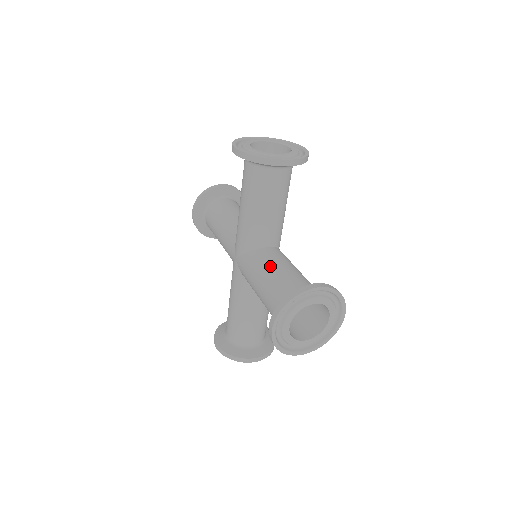
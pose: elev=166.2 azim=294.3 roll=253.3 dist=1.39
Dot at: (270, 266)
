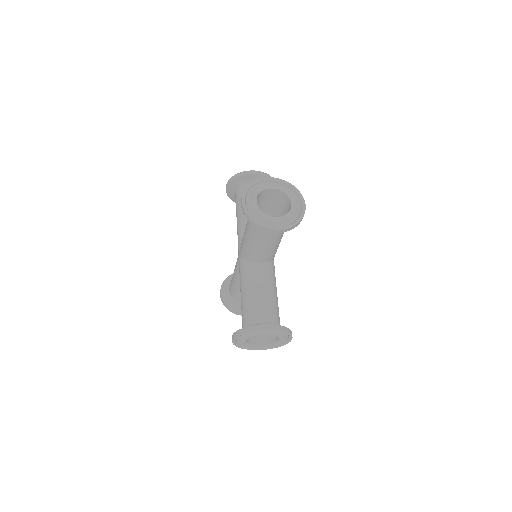
Dot at: (253, 285)
